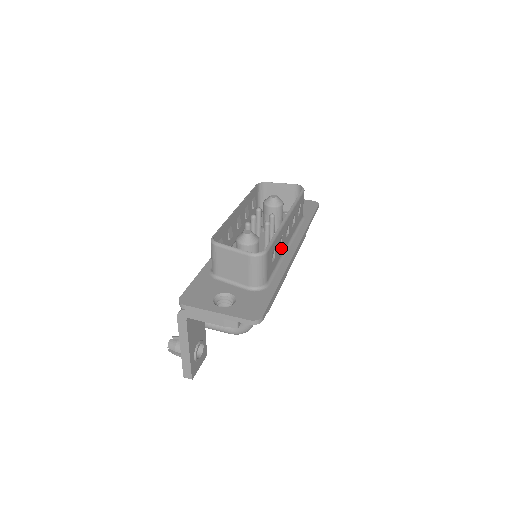
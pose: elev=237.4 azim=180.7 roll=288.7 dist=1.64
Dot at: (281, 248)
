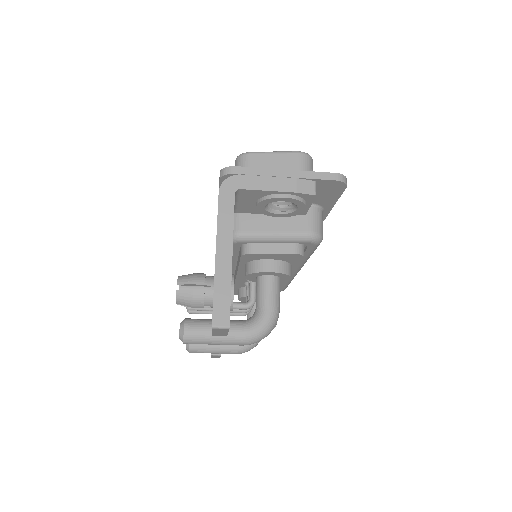
Dot at: occluded
